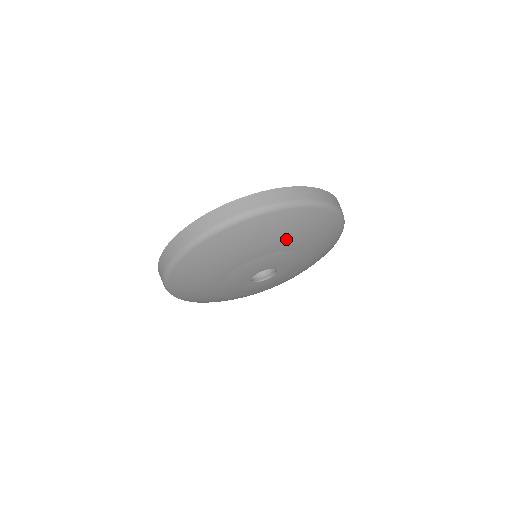
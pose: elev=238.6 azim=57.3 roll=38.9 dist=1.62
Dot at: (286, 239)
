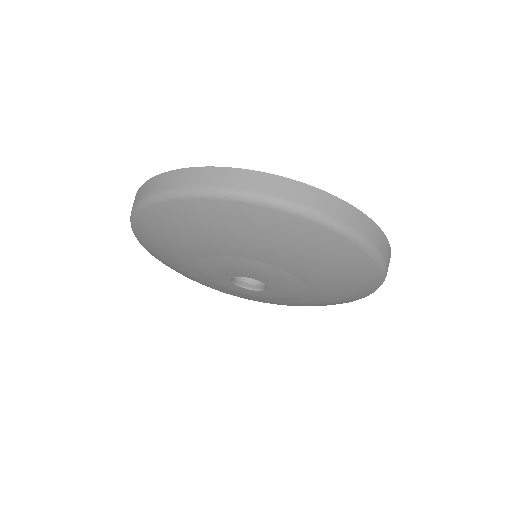
Dot at: (259, 247)
